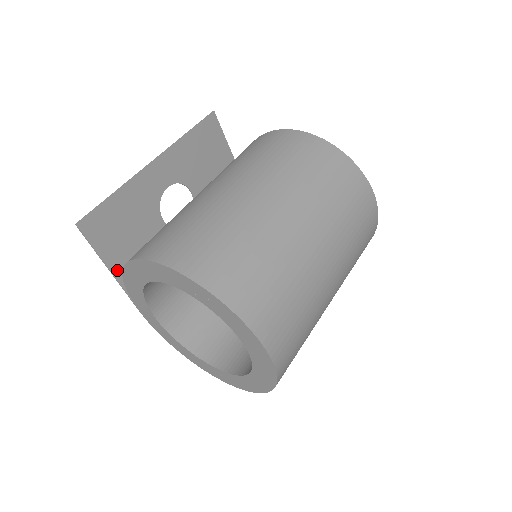
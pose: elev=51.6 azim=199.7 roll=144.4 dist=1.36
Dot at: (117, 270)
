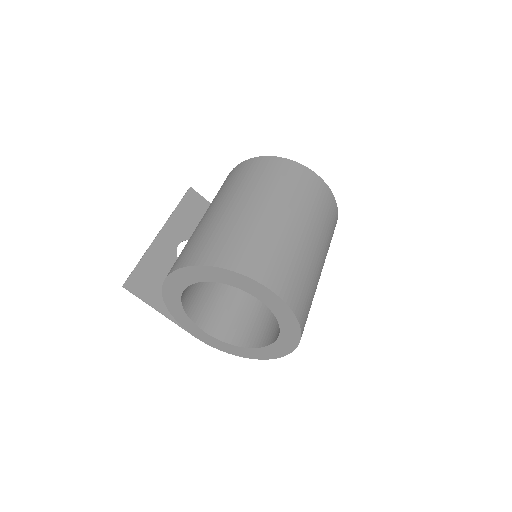
Dot at: (165, 310)
